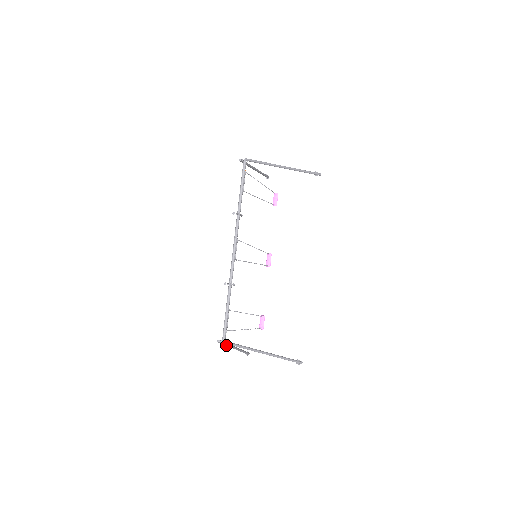
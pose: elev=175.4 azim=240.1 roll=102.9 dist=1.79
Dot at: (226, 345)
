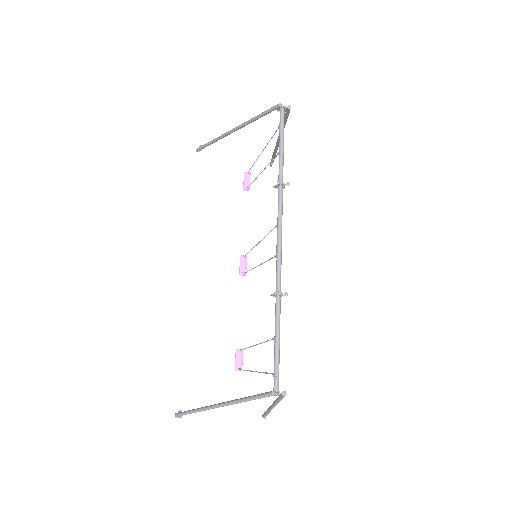
Dot at: (248, 400)
